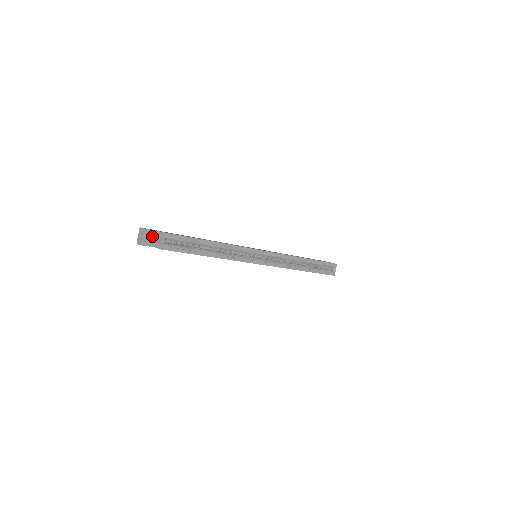
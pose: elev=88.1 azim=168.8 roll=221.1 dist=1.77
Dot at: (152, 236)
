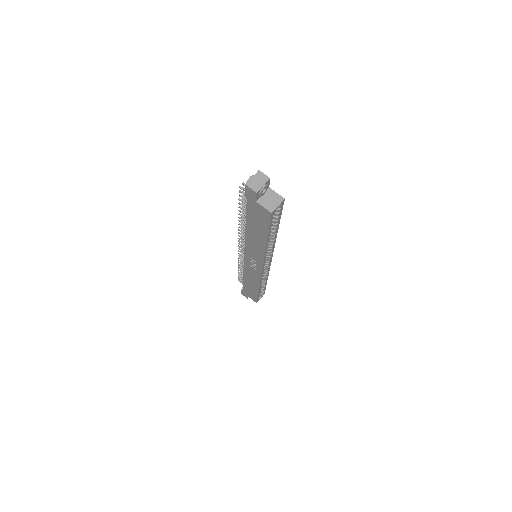
Dot at: (266, 190)
